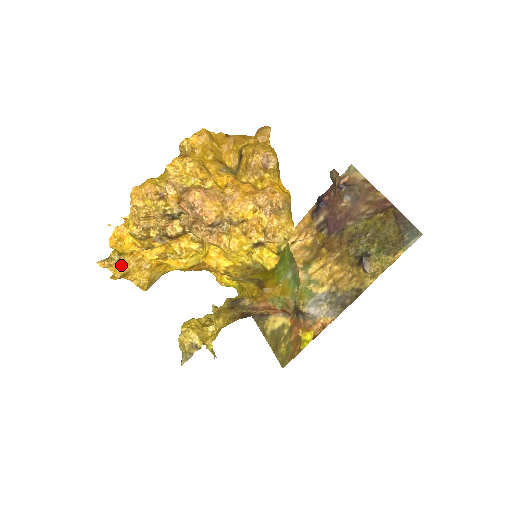
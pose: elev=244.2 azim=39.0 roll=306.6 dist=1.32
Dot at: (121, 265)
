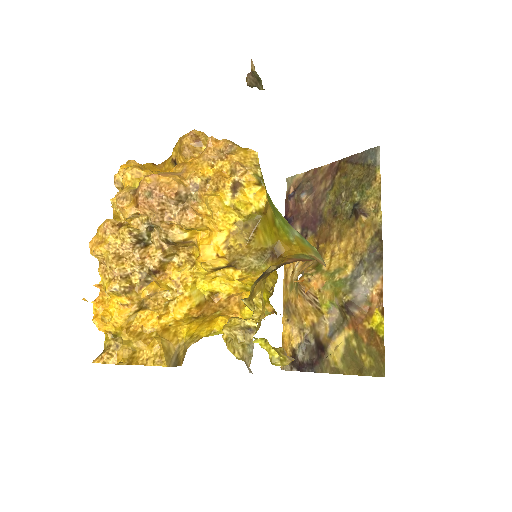
Dot at: (122, 347)
